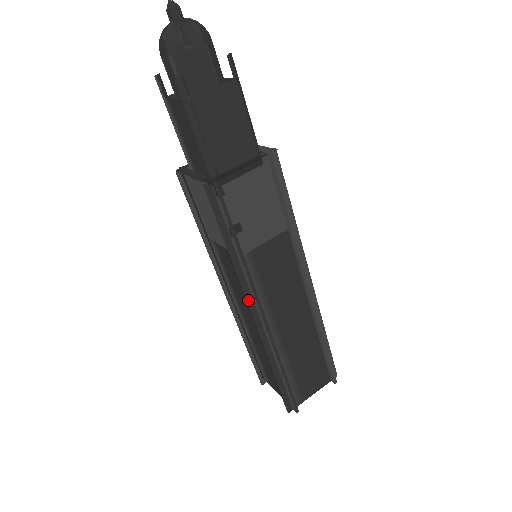
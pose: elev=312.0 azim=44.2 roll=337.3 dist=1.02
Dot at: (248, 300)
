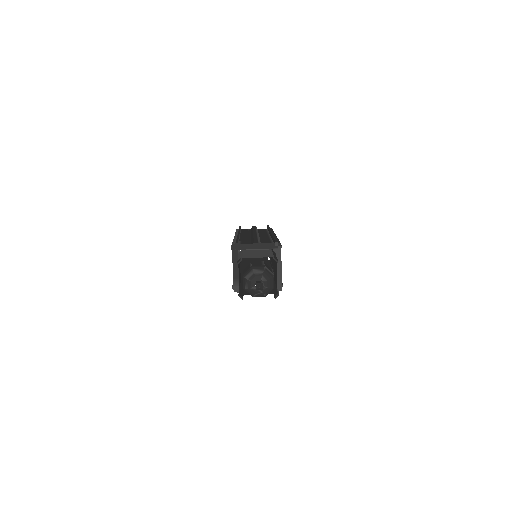
Dot at: occluded
